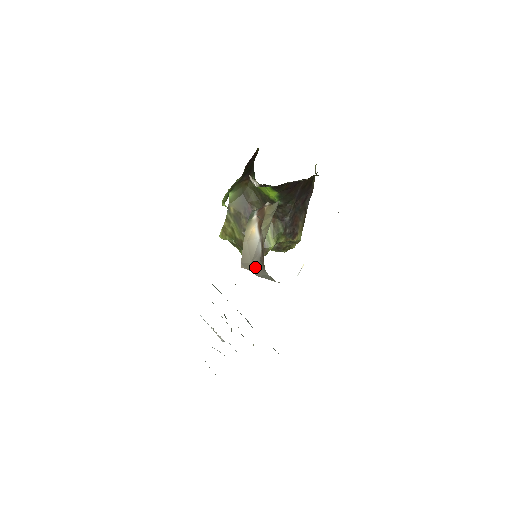
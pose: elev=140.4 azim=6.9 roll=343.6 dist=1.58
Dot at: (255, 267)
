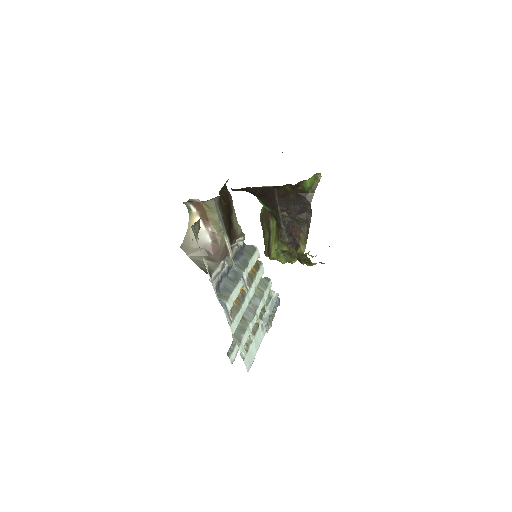
Dot at: (193, 251)
